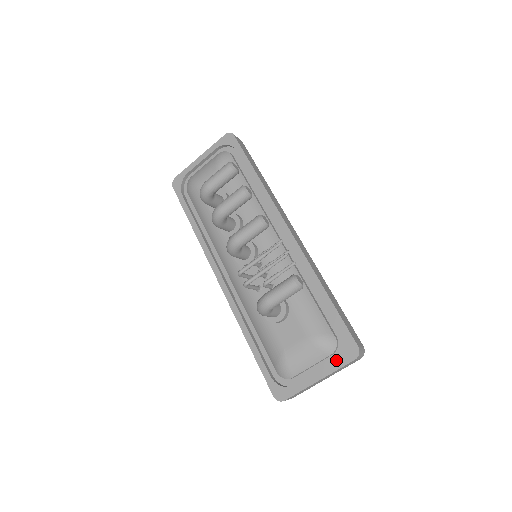
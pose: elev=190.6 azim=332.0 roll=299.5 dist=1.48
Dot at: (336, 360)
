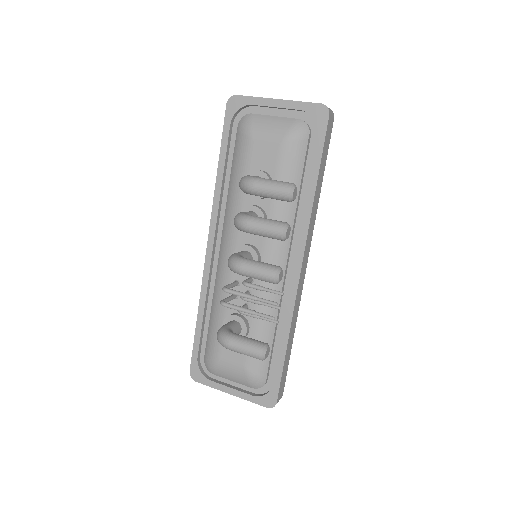
Dot at: (254, 392)
